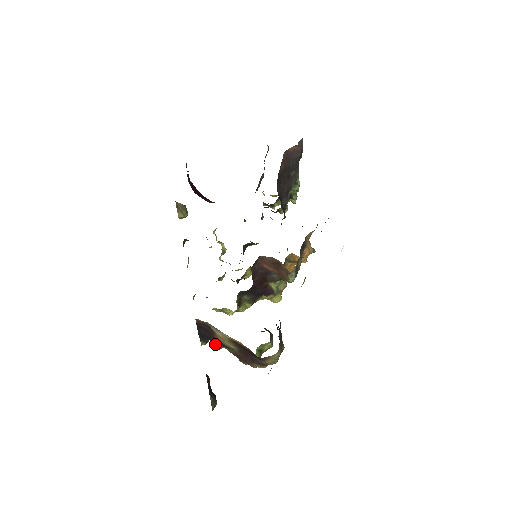
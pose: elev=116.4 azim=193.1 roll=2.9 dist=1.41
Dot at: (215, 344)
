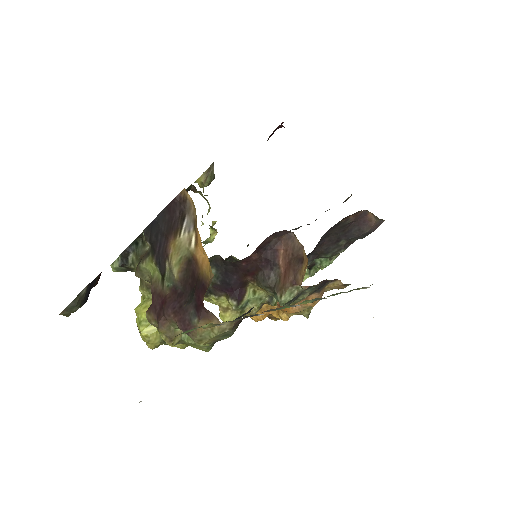
Dot at: (151, 256)
